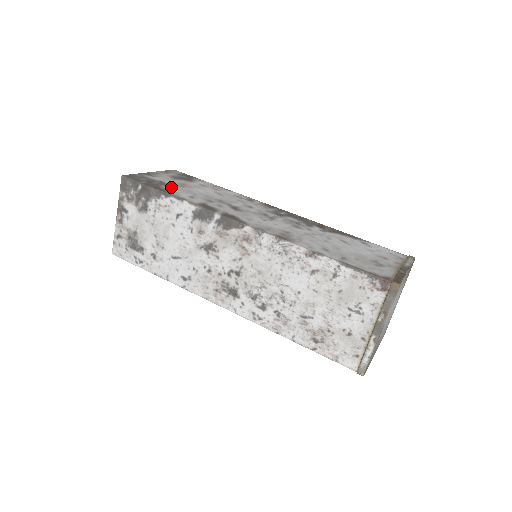
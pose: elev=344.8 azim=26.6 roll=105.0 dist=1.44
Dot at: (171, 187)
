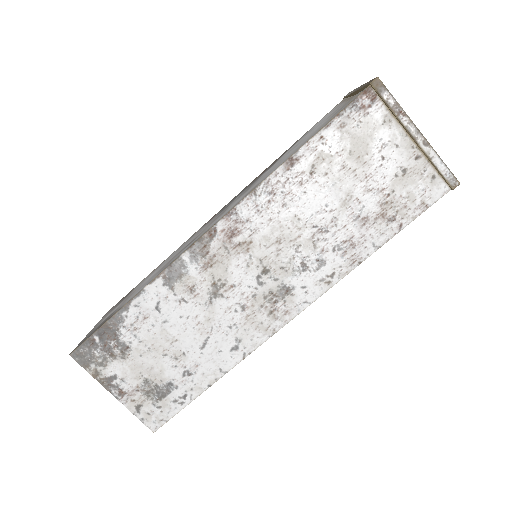
Dot at: (121, 305)
